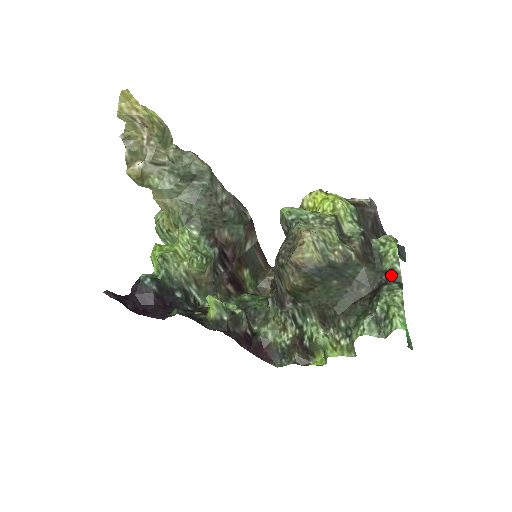
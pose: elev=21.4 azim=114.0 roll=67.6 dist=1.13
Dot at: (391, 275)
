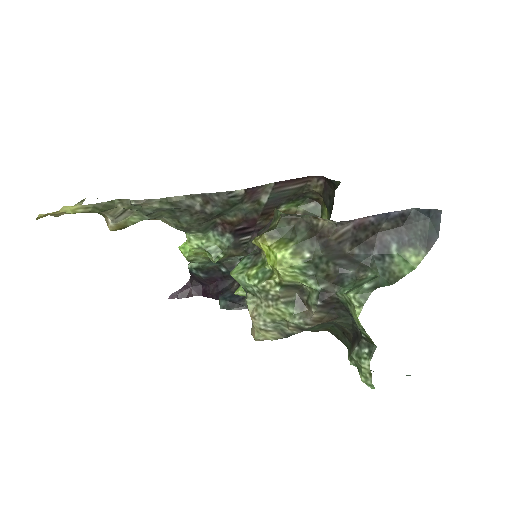
Dot at: (362, 337)
